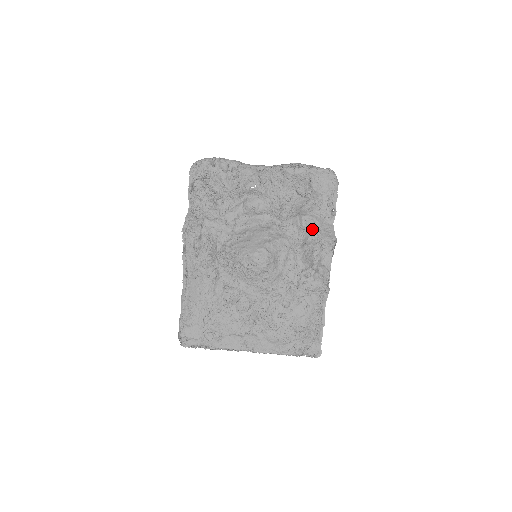
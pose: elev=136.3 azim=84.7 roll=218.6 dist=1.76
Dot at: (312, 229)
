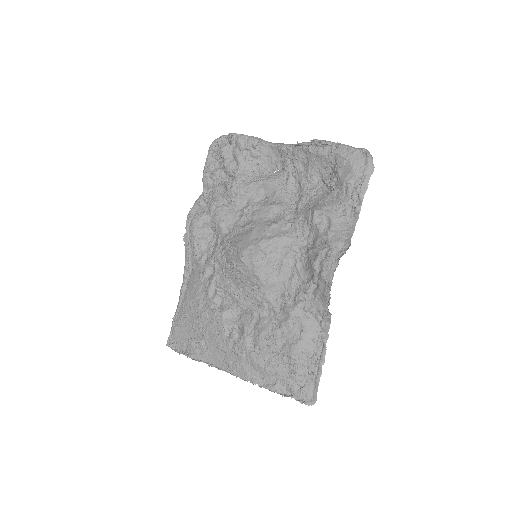
Dot at: (324, 229)
